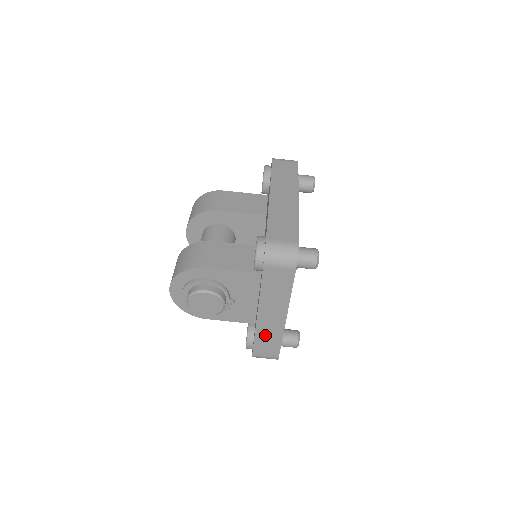
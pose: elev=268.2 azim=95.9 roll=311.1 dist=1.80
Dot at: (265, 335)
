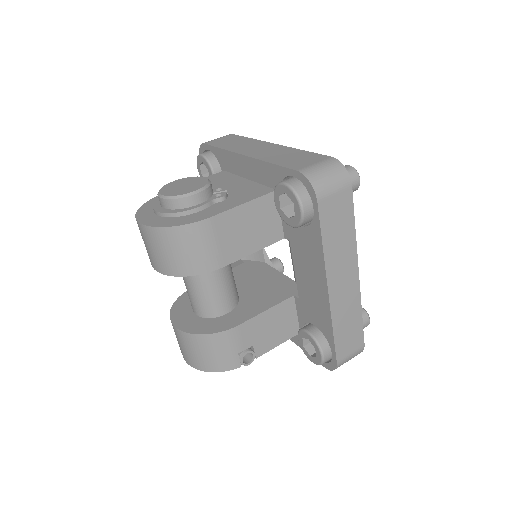
Dot at: (278, 157)
